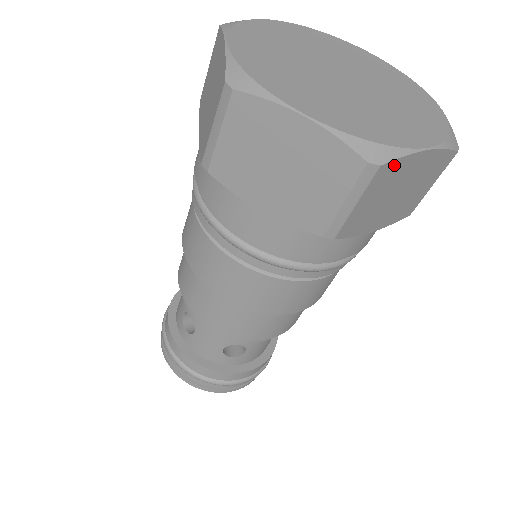
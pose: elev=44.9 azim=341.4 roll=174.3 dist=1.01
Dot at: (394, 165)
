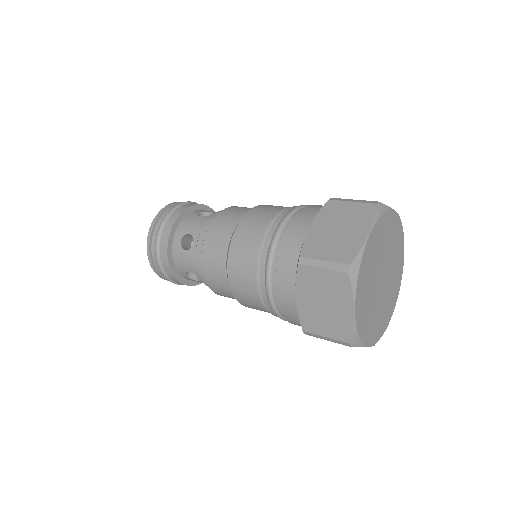
Dot at: occluded
